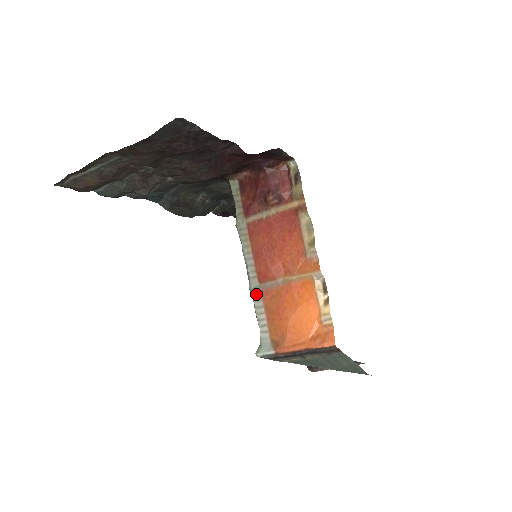
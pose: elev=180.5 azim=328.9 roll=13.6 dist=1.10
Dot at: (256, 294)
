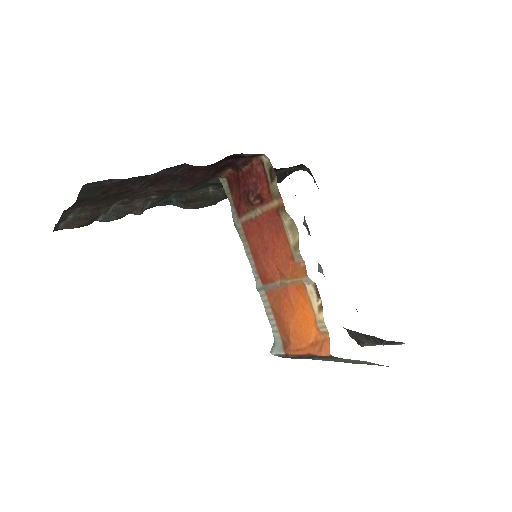
Dot at: (262, 294)
